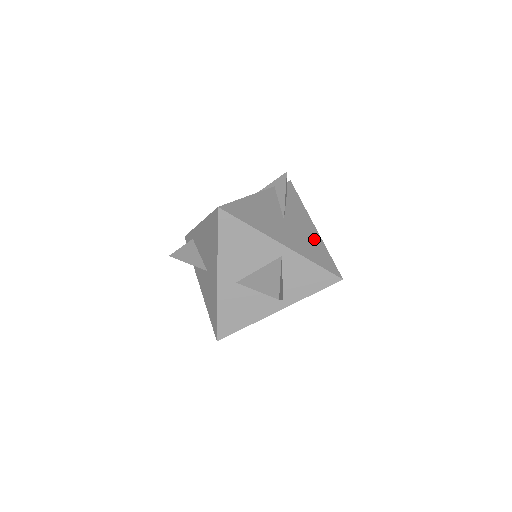
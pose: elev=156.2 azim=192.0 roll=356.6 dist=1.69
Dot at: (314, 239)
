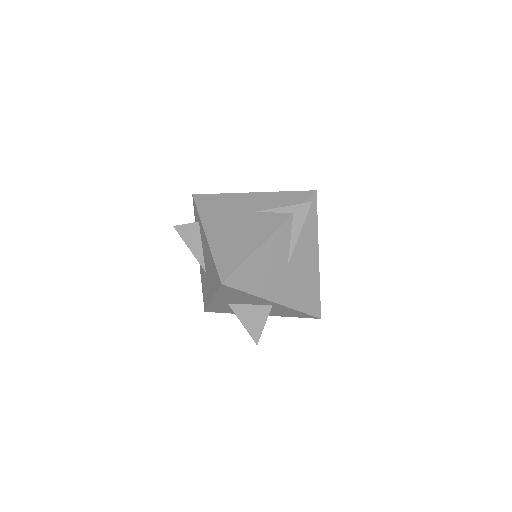
Dot at: (311, 278)
